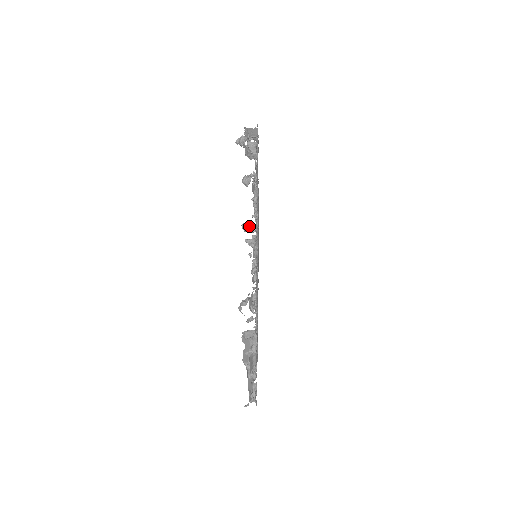
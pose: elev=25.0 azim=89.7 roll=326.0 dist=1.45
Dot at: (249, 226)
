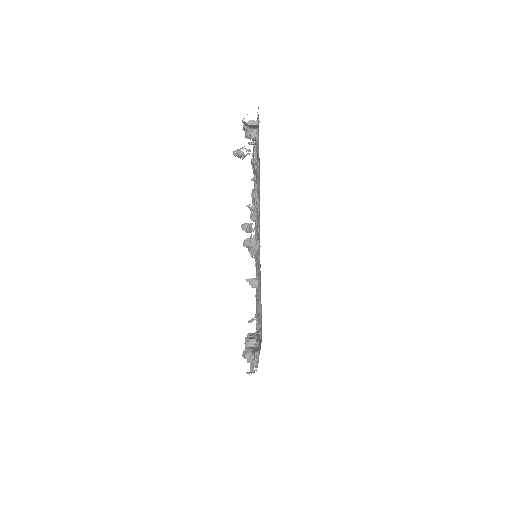
Dot at: (249, 229)
